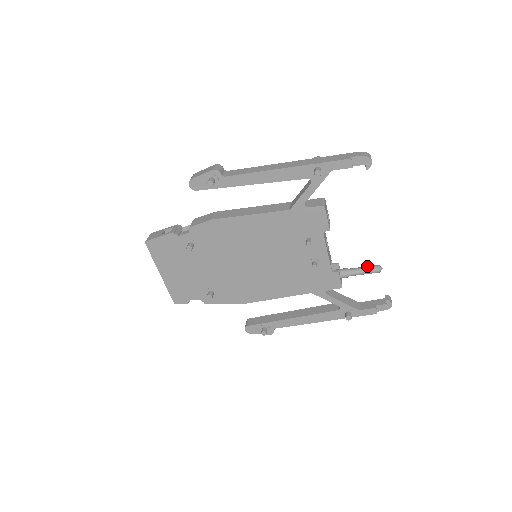
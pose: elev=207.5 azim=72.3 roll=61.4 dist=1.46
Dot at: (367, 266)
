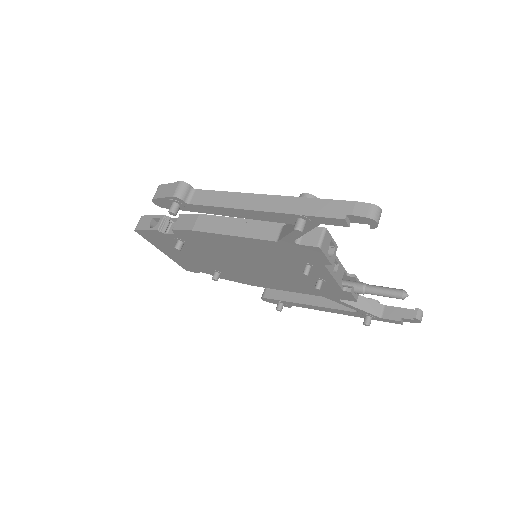
Dot at: (389, 289)
